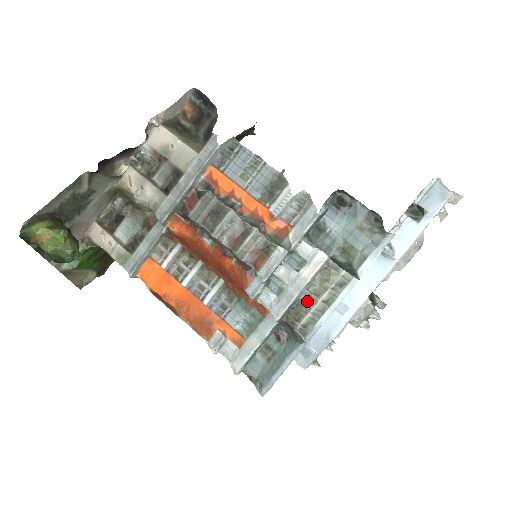
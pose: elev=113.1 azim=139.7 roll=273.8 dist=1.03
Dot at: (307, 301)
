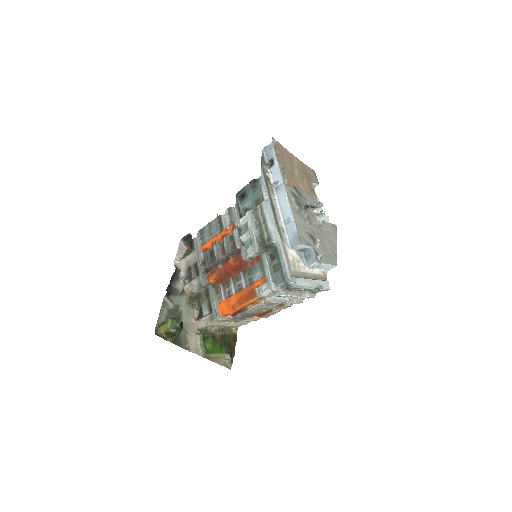
Dot at: (260, 231)
